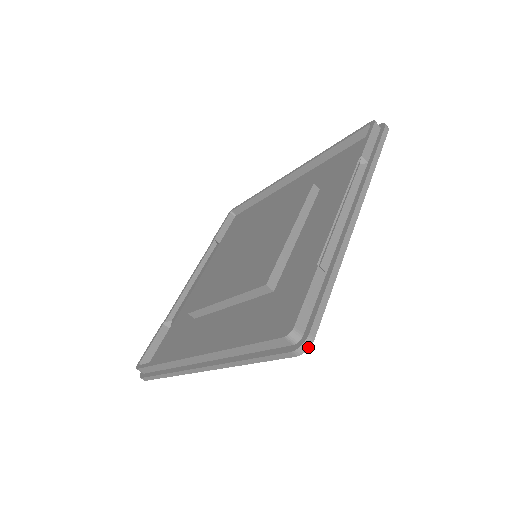
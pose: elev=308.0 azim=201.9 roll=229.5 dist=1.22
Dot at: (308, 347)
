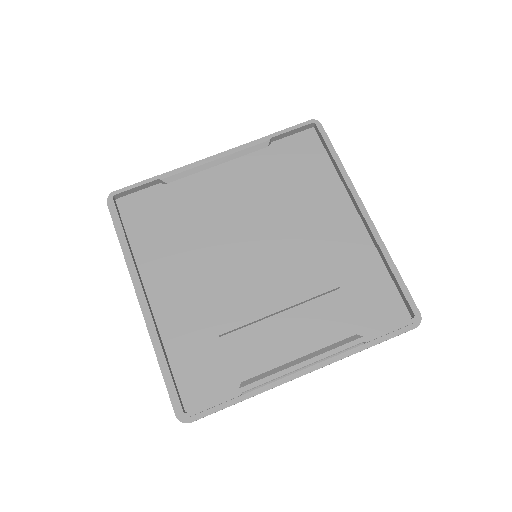
Dot at: occluded
